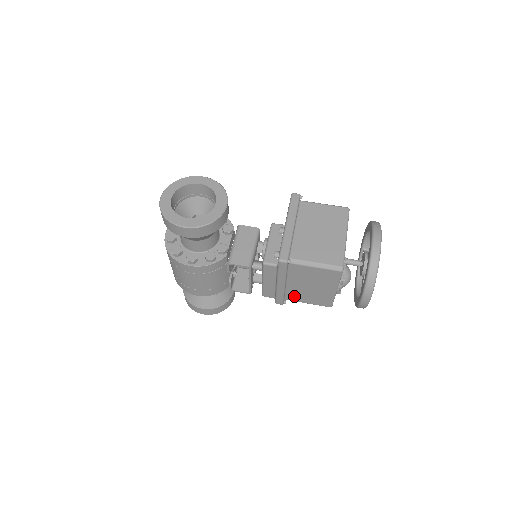
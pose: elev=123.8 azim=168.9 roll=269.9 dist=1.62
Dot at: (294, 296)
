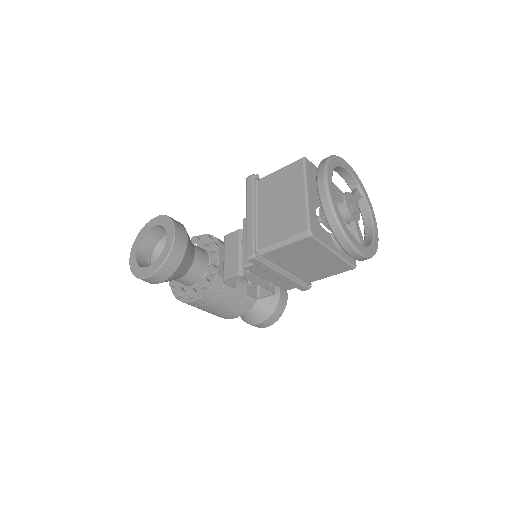
Dot at: (309, 277)
